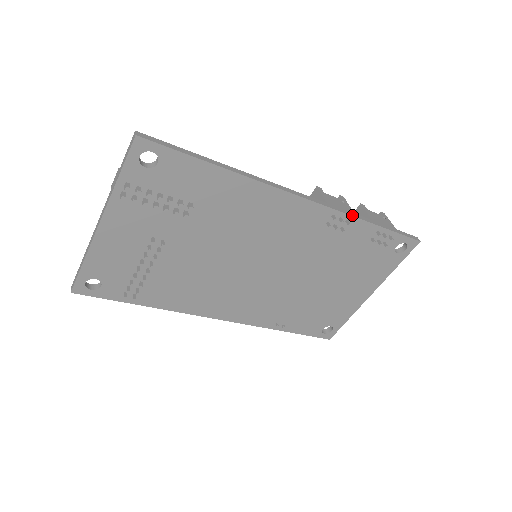
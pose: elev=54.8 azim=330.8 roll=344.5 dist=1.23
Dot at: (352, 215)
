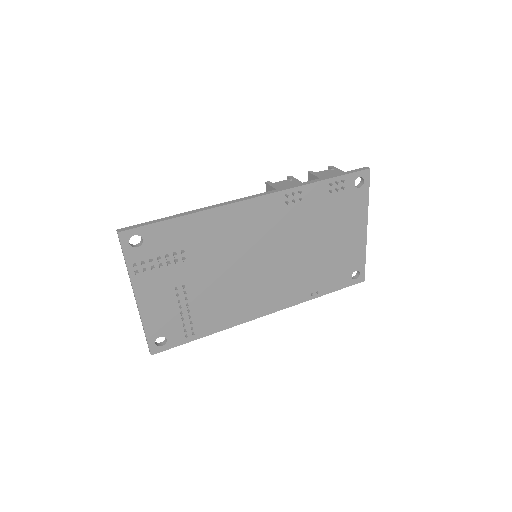
Dot at: (300, 185)
